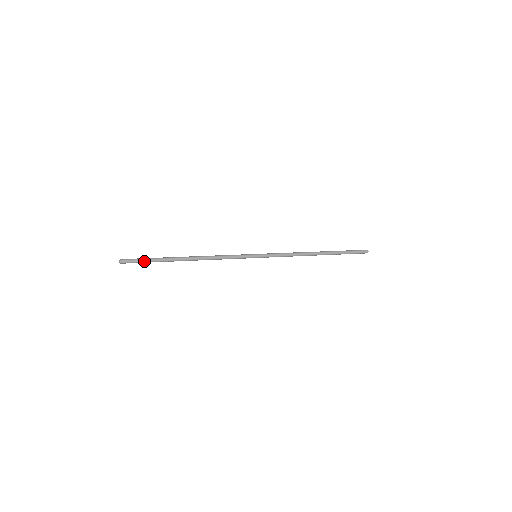
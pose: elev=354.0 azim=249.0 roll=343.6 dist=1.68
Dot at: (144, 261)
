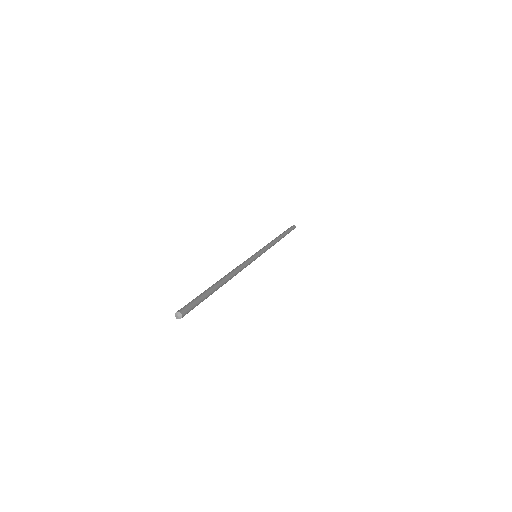
Dot at: (199, 302)
